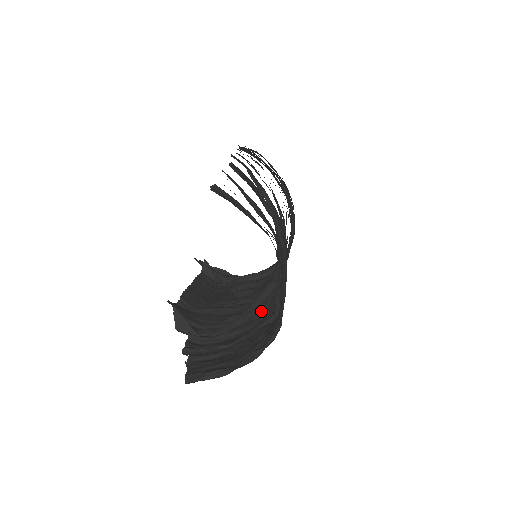
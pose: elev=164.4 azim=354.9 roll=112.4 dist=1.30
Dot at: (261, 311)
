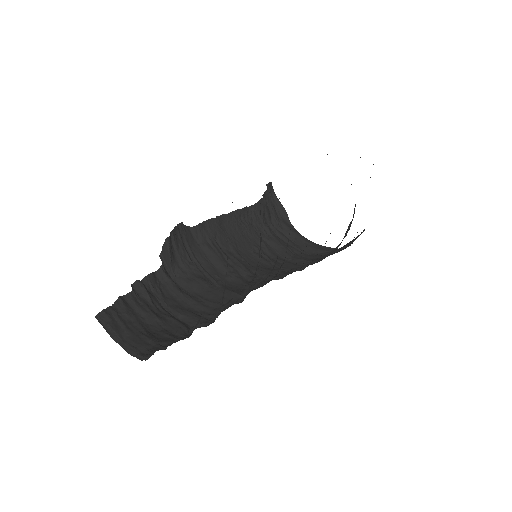
Dot at: (213, 304)
